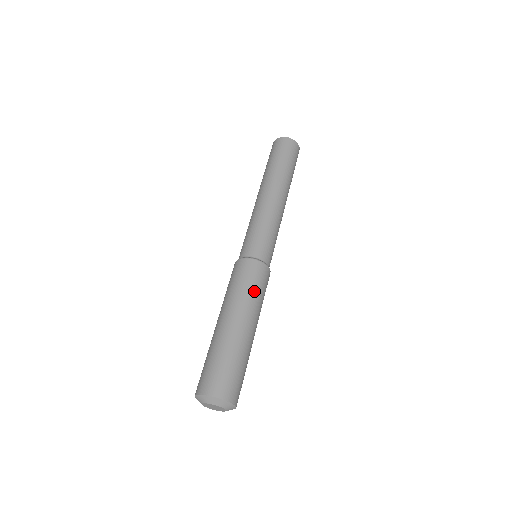
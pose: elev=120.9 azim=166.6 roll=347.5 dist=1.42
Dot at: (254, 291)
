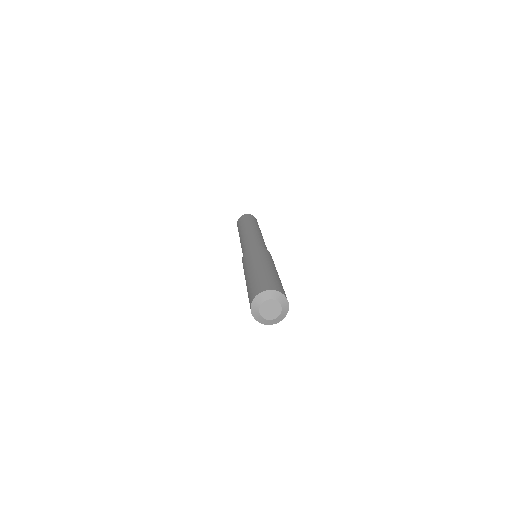
Dot at: (270, 258)
